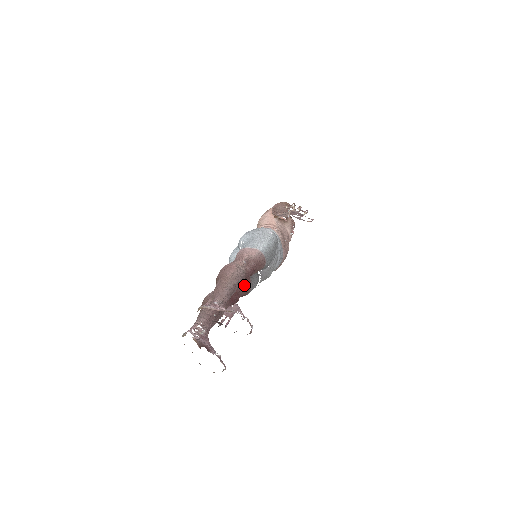
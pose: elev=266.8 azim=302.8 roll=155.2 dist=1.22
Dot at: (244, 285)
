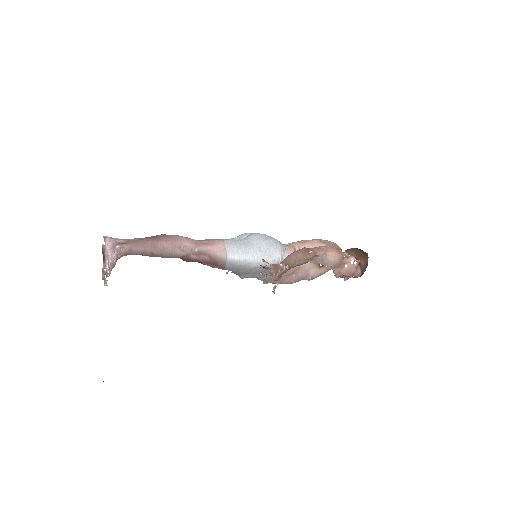
Dot at: occluded
